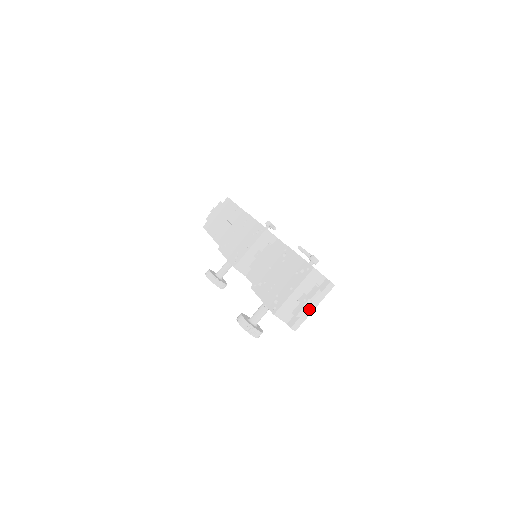
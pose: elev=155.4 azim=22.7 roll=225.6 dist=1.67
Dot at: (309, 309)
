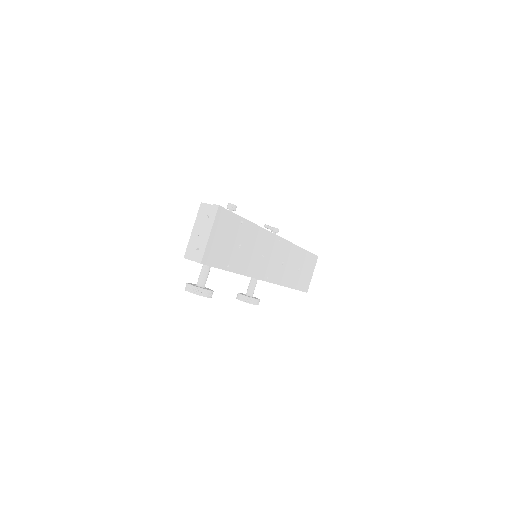
Dot at: (205, 237)
